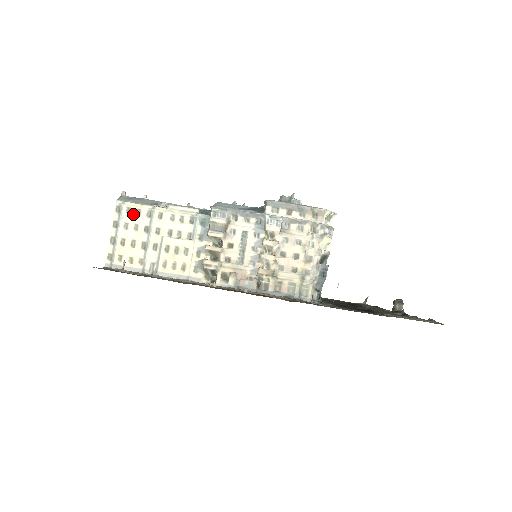
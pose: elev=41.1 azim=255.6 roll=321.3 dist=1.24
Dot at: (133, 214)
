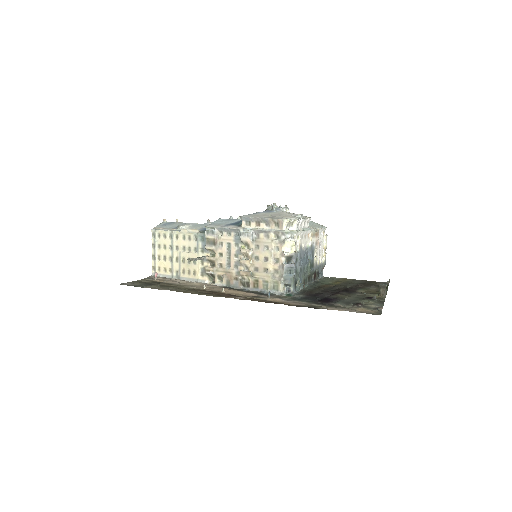
Dot at: (162, 238)
